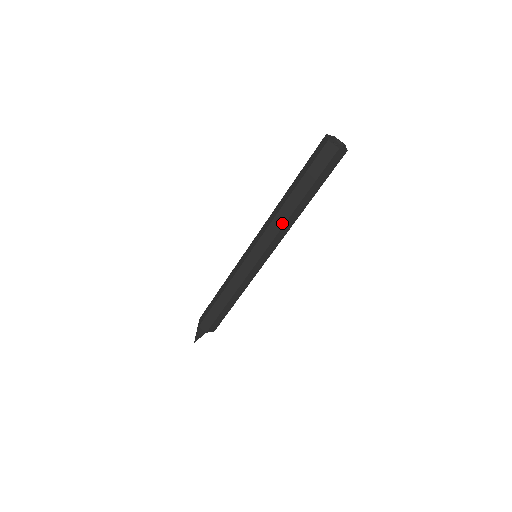
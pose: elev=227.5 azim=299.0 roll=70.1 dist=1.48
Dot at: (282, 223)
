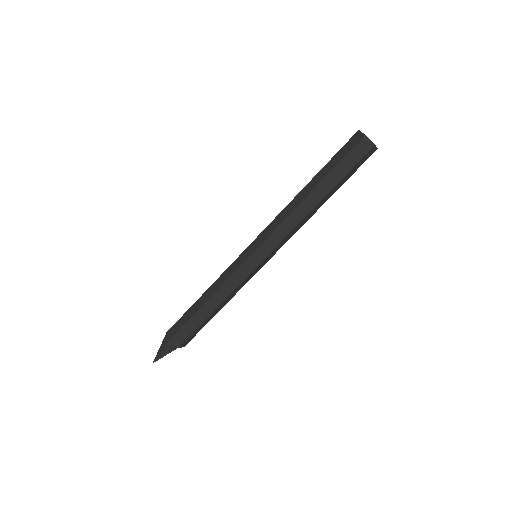
Dot at: (299, 219)
